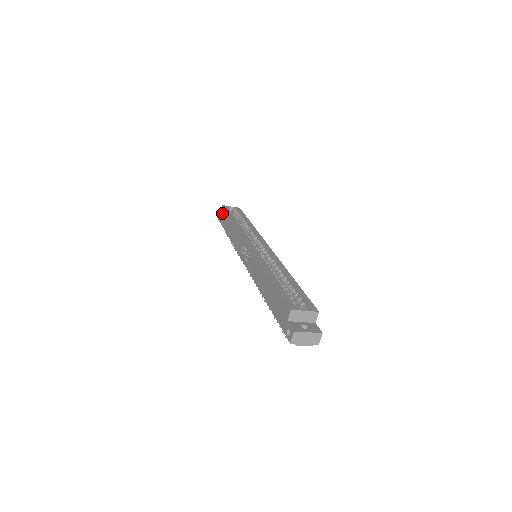
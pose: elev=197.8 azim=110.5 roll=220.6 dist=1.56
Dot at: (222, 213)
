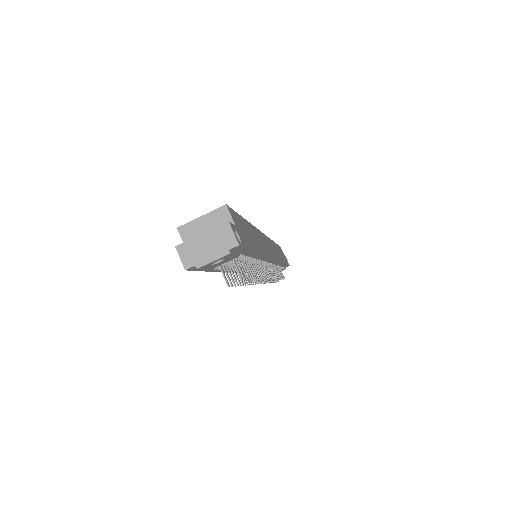
Dot at: occluded
